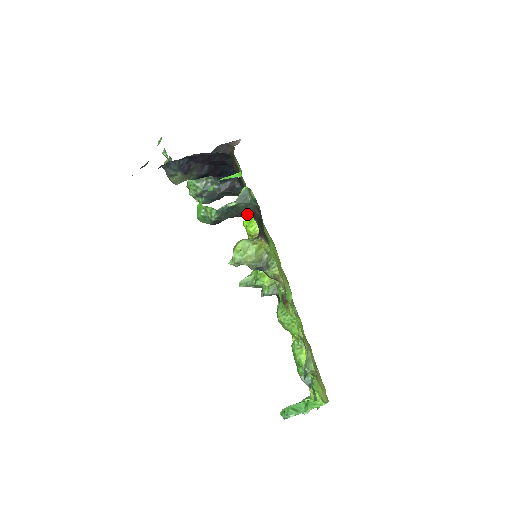
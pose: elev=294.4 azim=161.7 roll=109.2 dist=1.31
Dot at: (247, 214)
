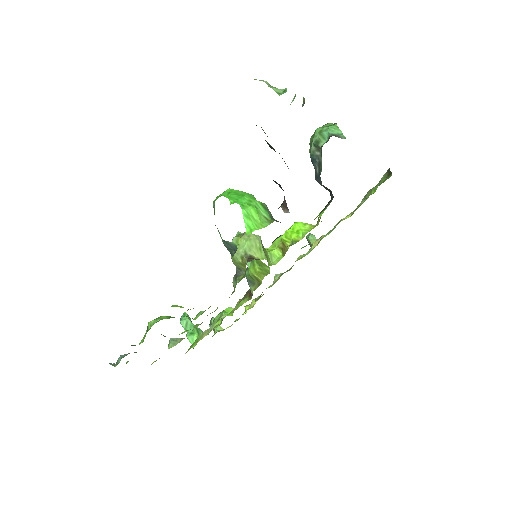
Dot at: occluded
